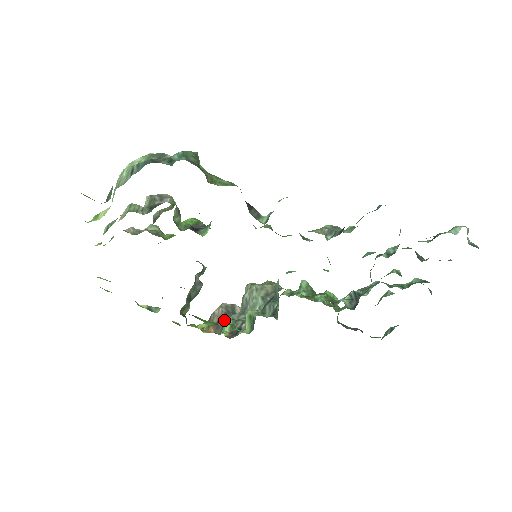
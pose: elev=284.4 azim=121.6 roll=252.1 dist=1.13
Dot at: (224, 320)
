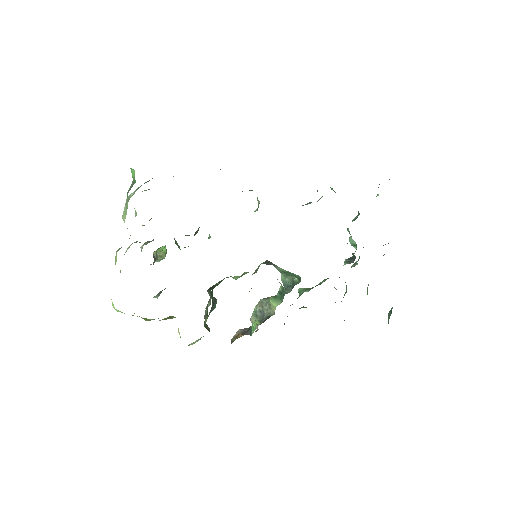
Dot at: (248, 329)
